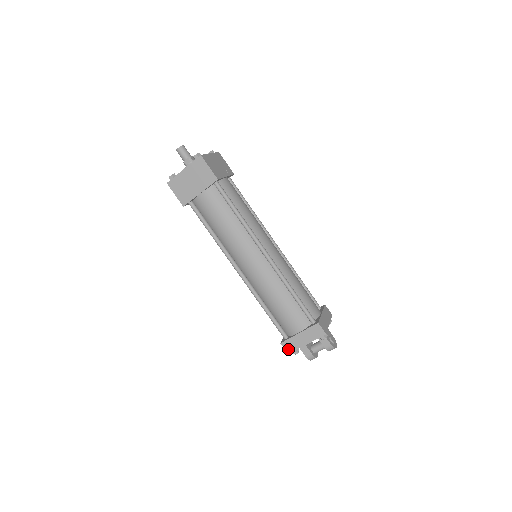
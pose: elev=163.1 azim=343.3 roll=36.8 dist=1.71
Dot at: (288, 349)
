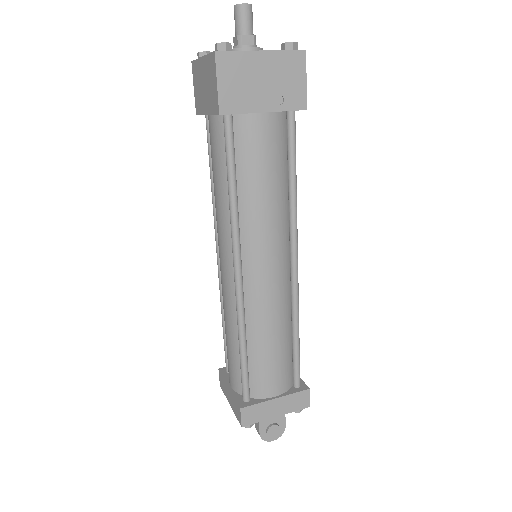
Dot at: (221, 382)
